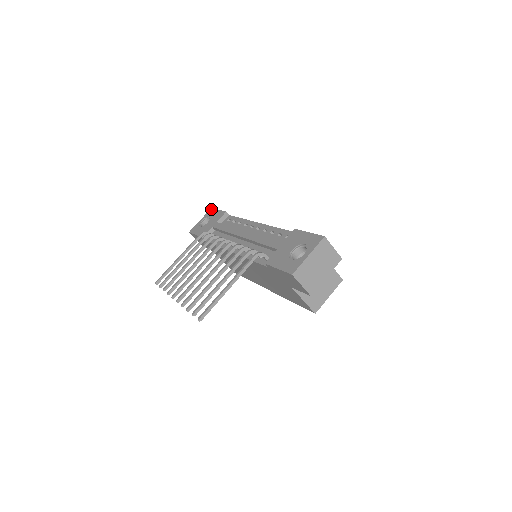
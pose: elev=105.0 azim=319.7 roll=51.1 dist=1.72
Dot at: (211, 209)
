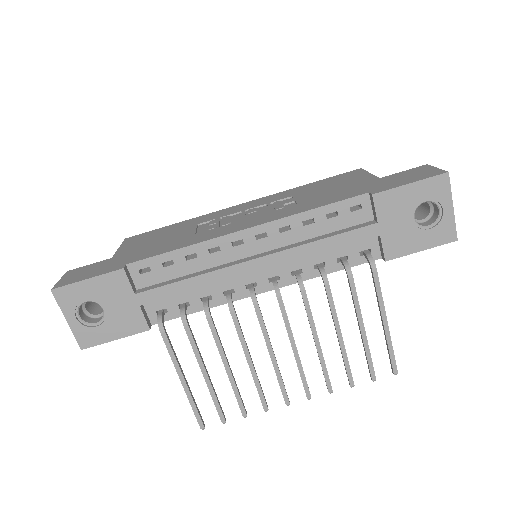
Dot at: (57, 292)
